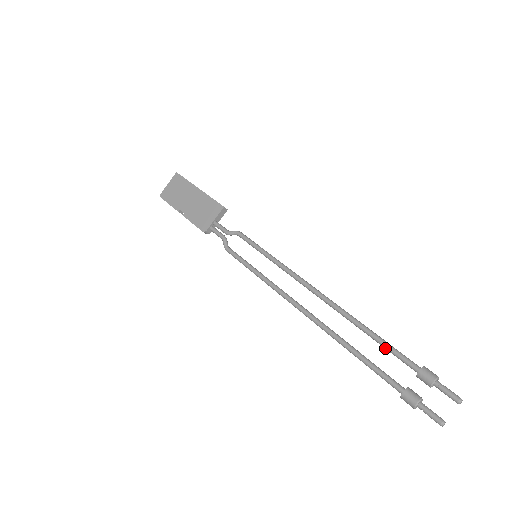
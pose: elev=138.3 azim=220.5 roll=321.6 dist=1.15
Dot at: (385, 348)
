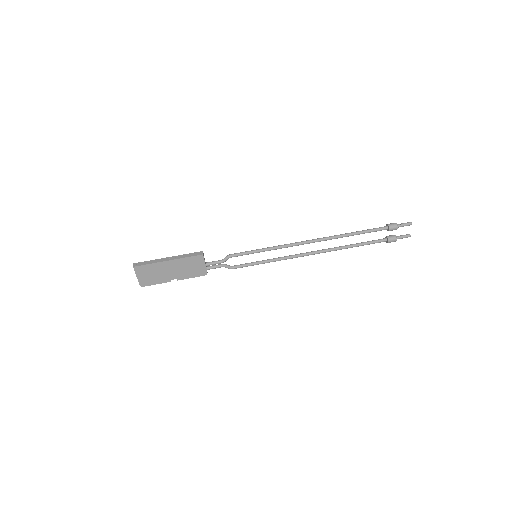
Dot at: occluded
